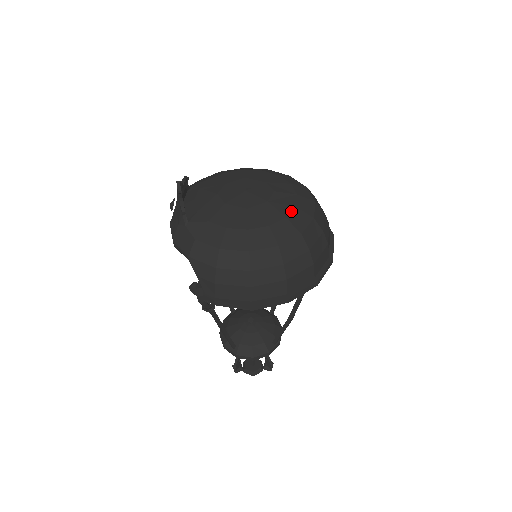
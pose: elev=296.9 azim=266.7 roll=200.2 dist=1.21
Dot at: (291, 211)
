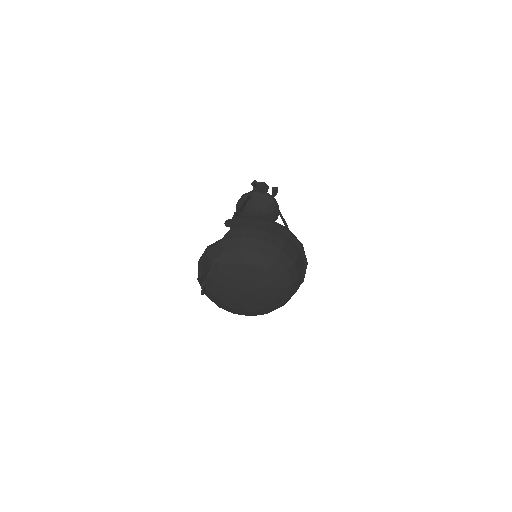
Dot at: (266, 308)
